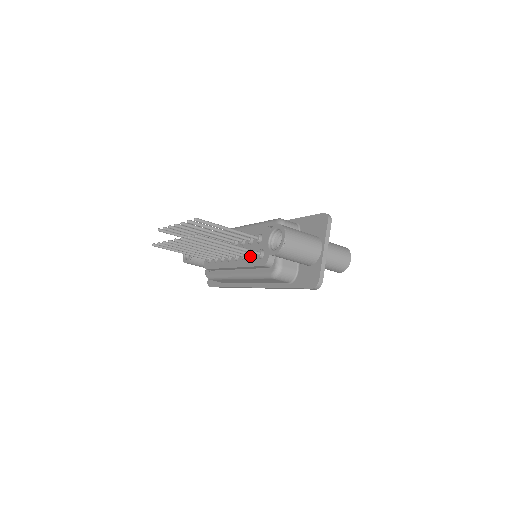
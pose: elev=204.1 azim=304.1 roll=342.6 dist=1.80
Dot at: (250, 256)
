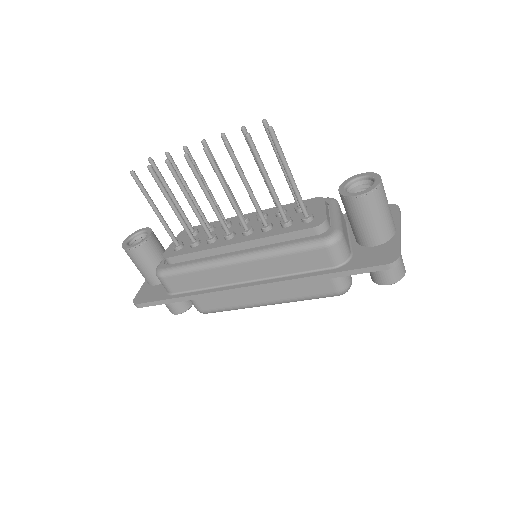
Dot at: (286, 221)
